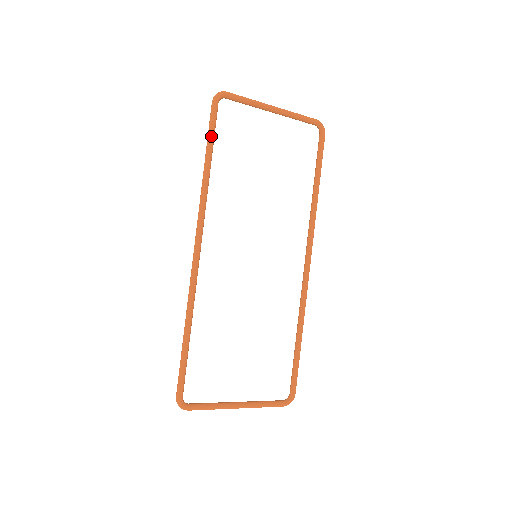
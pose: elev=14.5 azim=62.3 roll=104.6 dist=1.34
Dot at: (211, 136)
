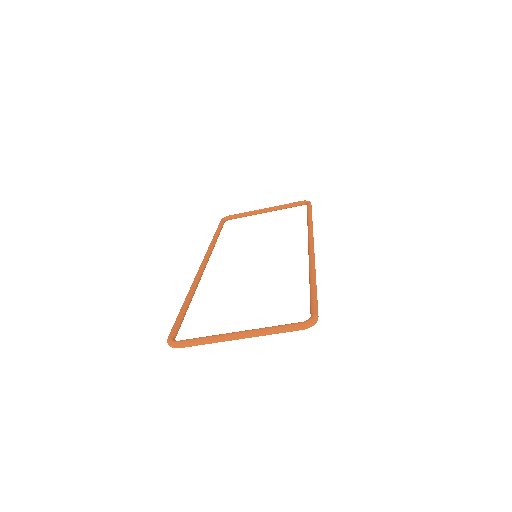
Dot at: (218, 228)
